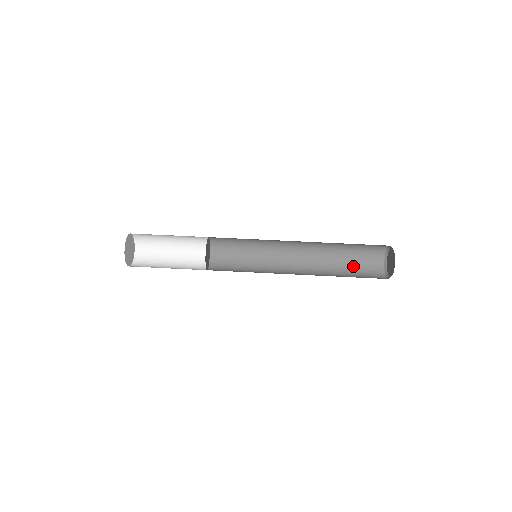
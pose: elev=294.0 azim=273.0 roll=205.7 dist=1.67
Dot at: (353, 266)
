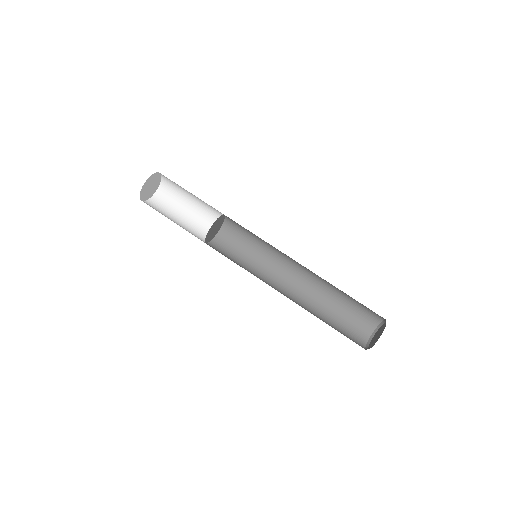
Dot at: (348, 308)
